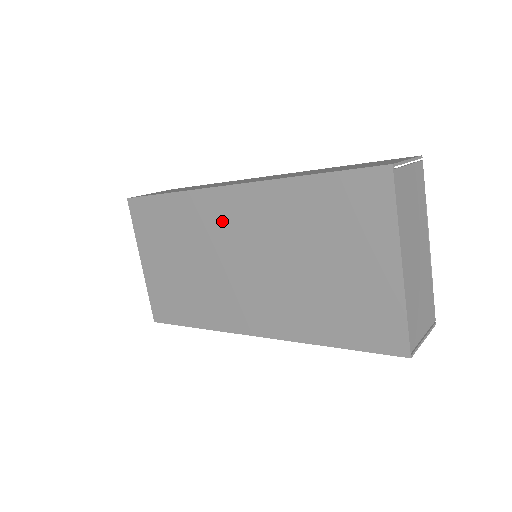
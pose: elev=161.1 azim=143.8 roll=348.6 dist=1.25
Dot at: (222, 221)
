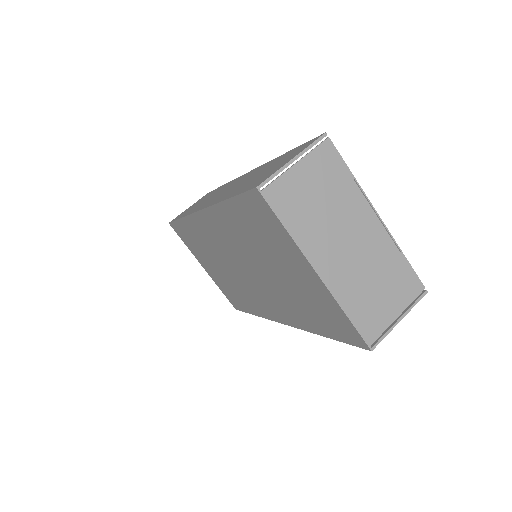
Dot at: (213, 238)
